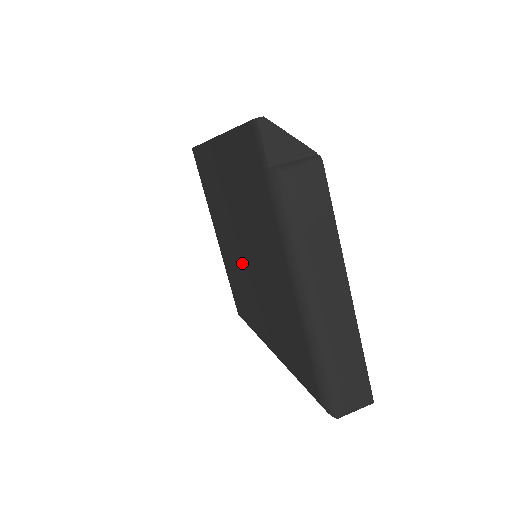
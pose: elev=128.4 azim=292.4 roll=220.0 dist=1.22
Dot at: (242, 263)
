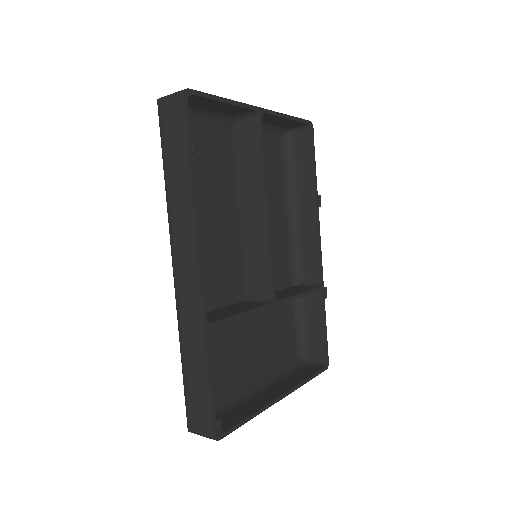
Dot at: occluded
